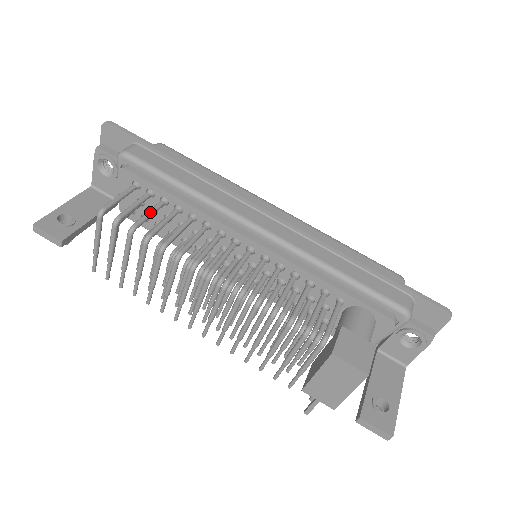
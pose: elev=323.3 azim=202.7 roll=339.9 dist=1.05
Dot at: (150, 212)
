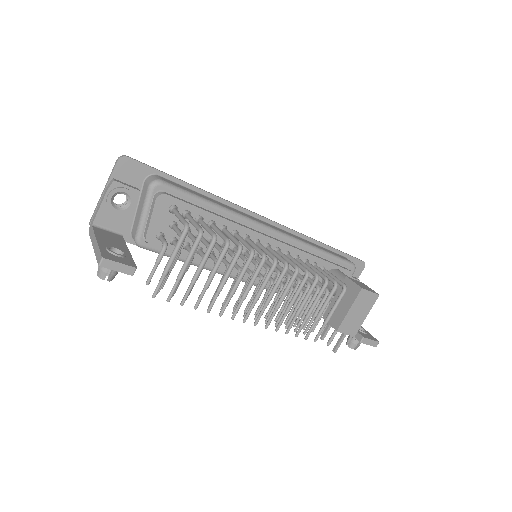
Dot at: occluded
